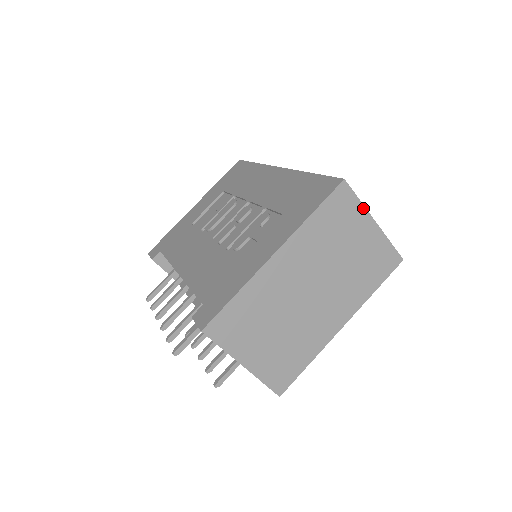
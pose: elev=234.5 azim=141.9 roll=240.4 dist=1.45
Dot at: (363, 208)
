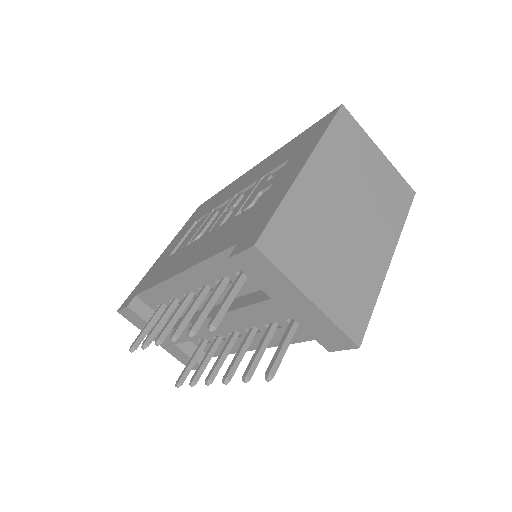
Dot at: (366, 135)
